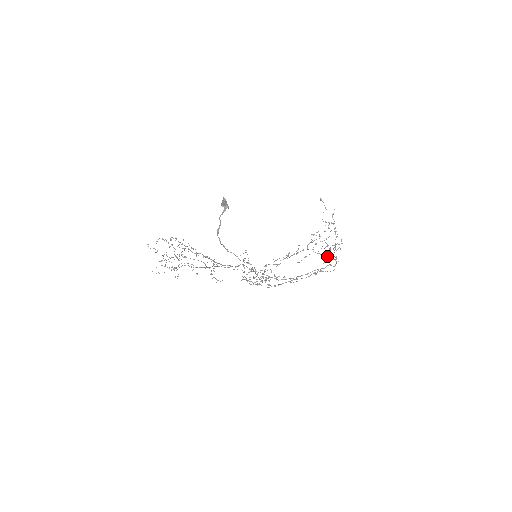
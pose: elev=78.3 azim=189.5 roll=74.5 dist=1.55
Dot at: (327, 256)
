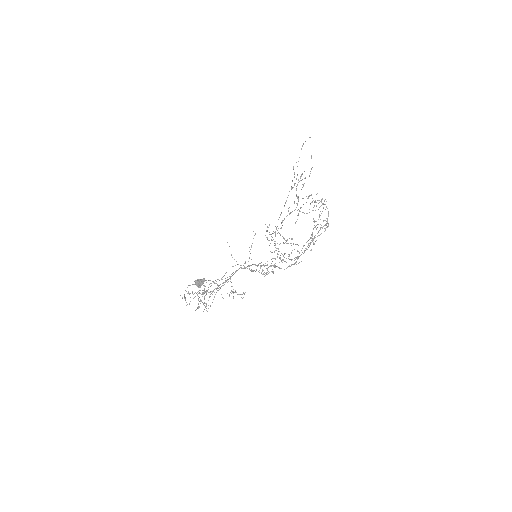
Dot at: occluded
